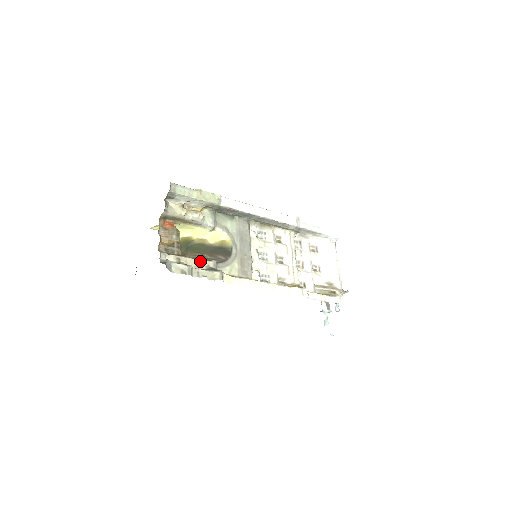
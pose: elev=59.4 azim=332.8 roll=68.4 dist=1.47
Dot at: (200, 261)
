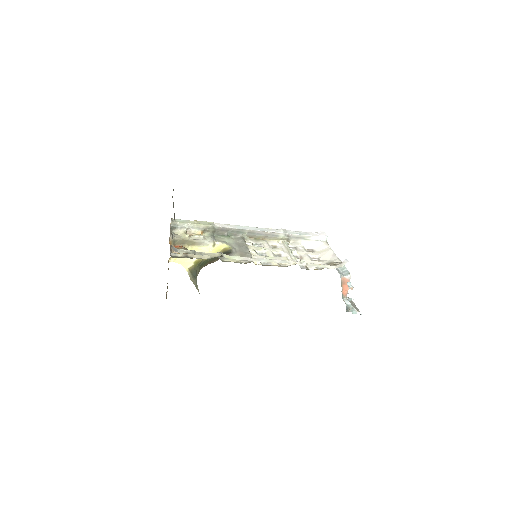
Dot at: (205, 256)
